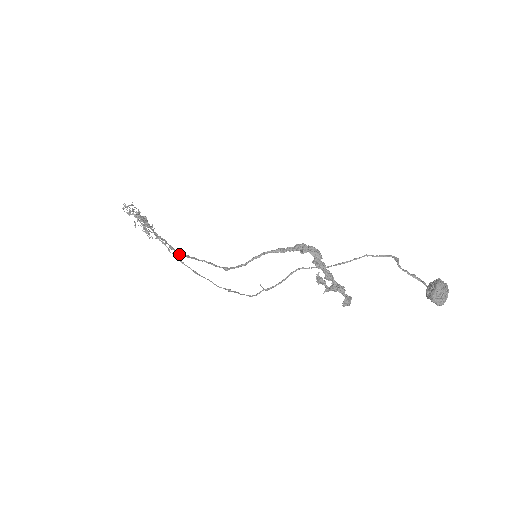
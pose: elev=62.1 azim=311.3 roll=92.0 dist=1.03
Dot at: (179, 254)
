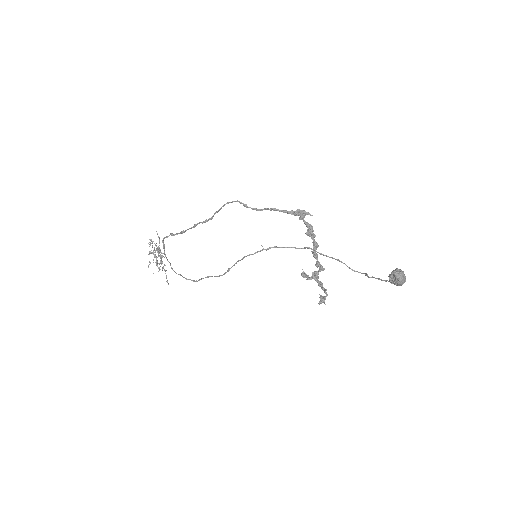
Dot at: (203, 221)
